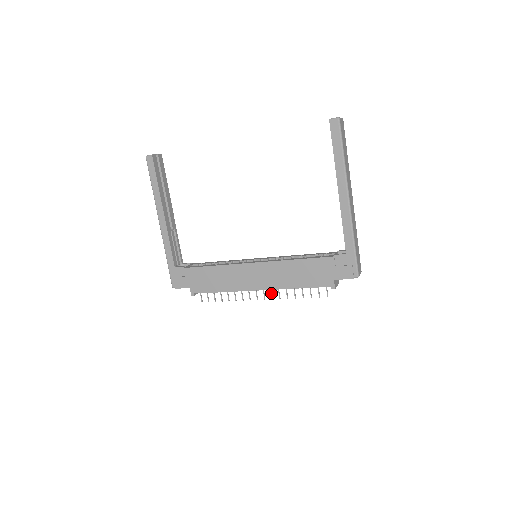
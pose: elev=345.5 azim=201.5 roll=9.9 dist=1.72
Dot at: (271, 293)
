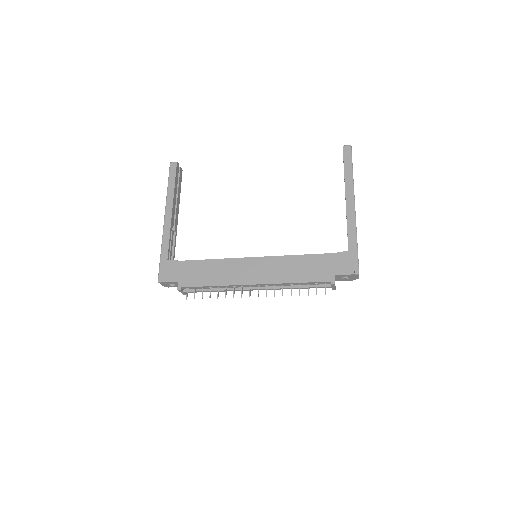
Dot at: (266, 290)
